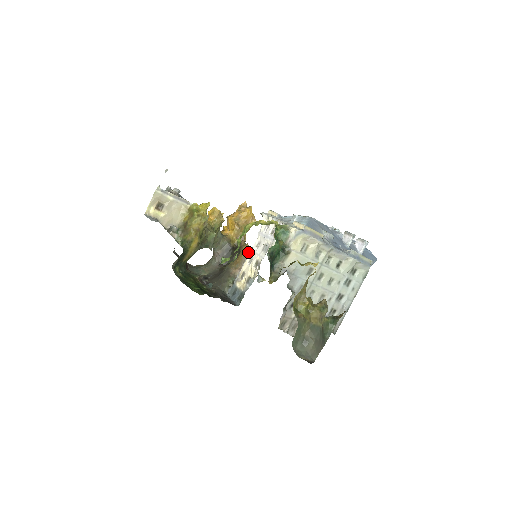
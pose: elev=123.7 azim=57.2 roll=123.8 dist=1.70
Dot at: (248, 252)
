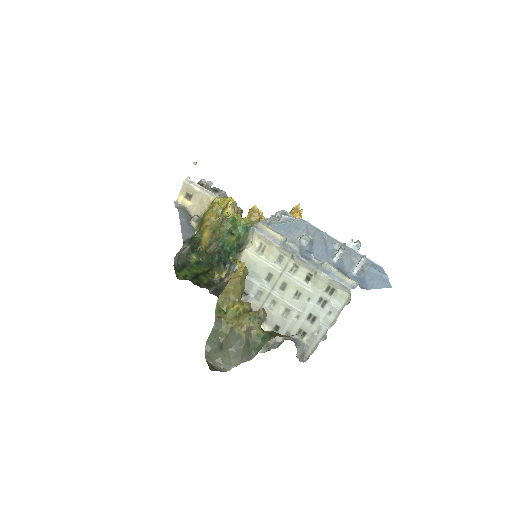
Dot at: occluded
